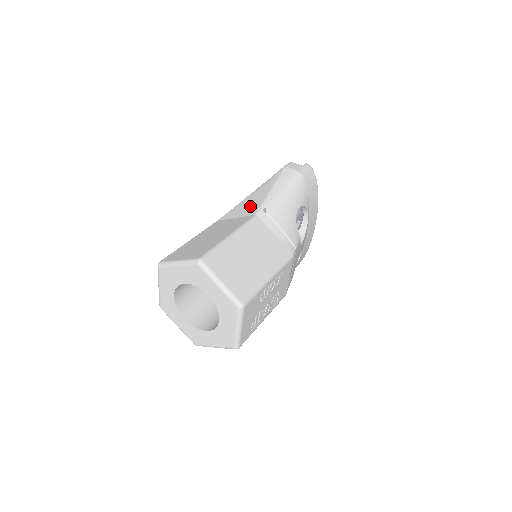
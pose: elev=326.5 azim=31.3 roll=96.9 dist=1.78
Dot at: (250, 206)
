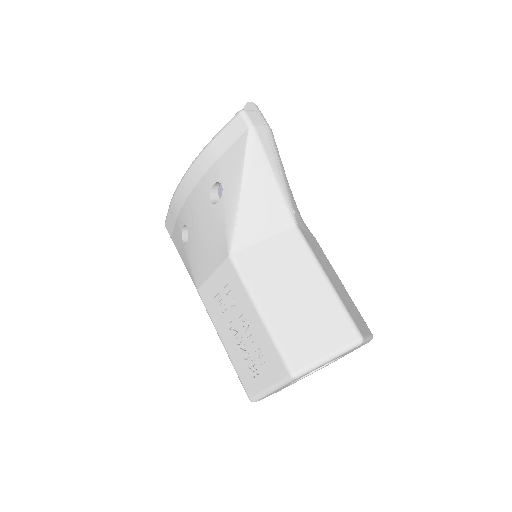
Dot at: (270, 213)
